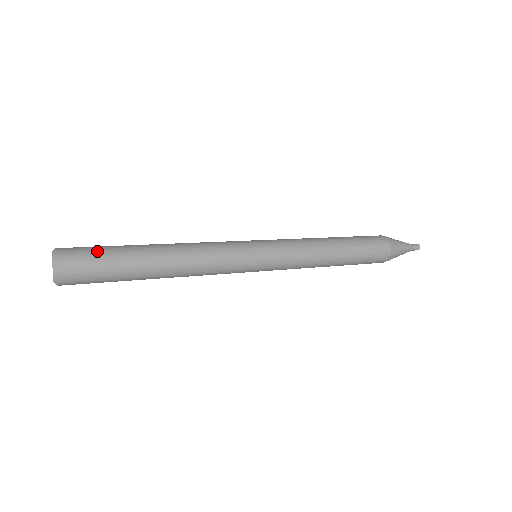
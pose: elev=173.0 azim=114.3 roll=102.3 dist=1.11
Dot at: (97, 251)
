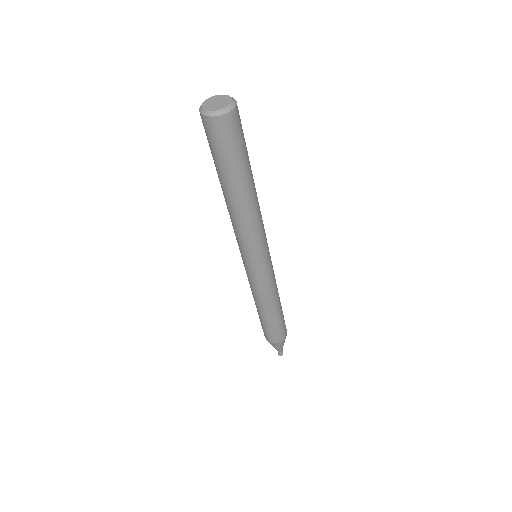
Dot at: occluded
